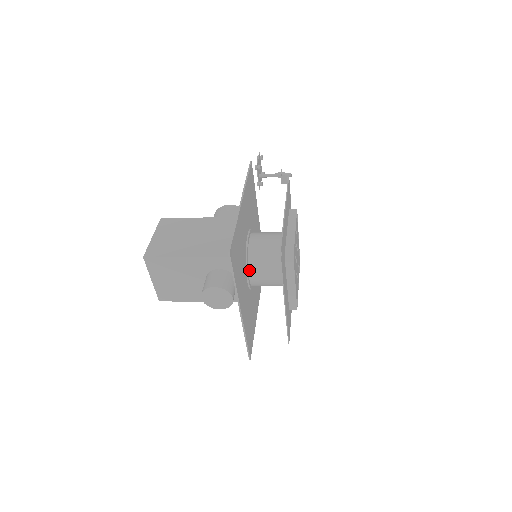
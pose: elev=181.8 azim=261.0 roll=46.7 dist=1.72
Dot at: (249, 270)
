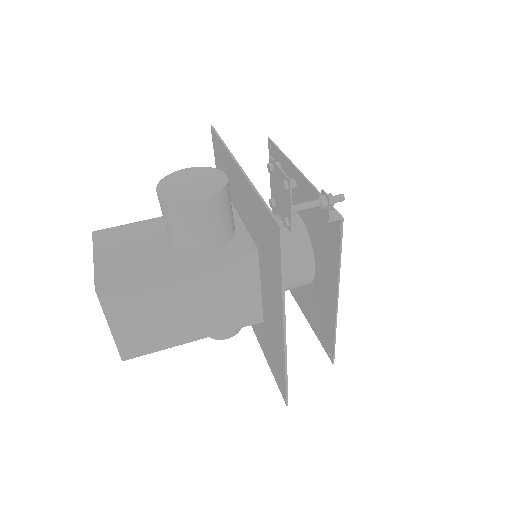
Dot at: occluded
